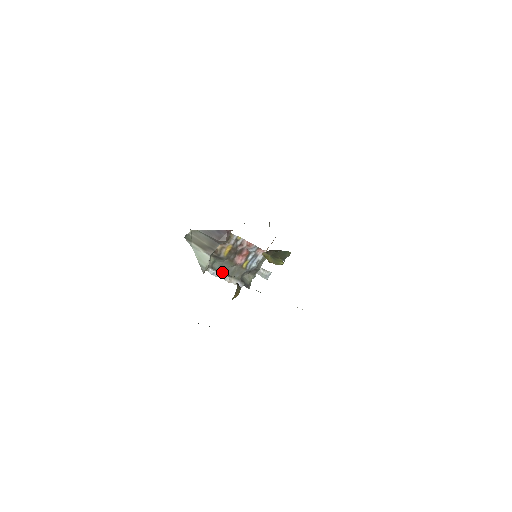
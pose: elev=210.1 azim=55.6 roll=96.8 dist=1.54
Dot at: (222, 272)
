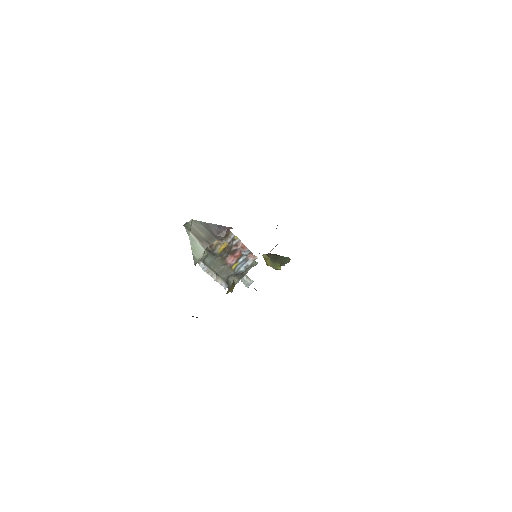
Dot at: (211, 269)
